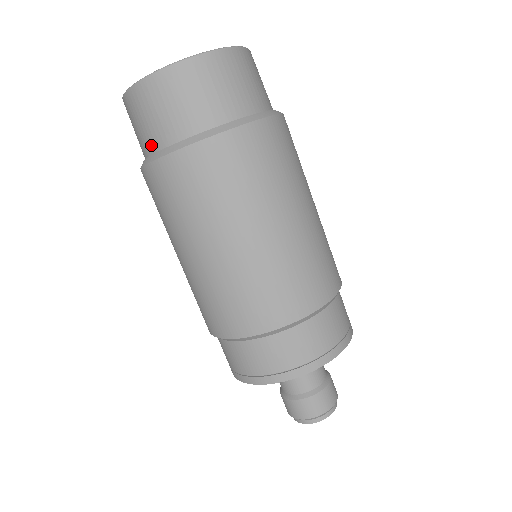
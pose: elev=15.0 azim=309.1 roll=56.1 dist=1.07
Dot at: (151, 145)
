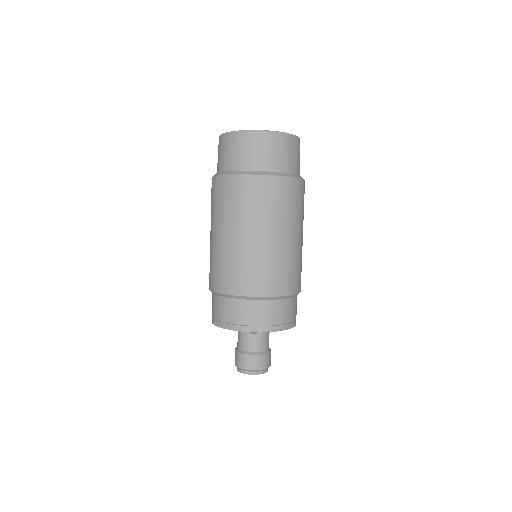
Dot at: (250, 165)
